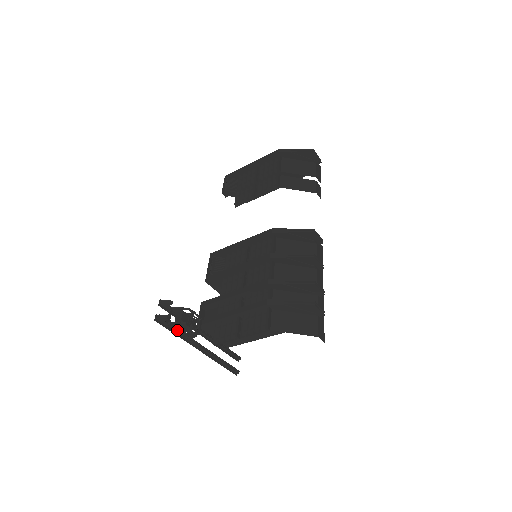
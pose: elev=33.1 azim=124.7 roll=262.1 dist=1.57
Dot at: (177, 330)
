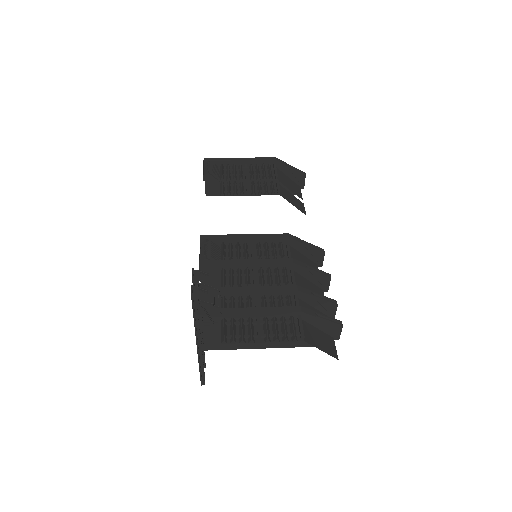
Dot at: (199, 313)
